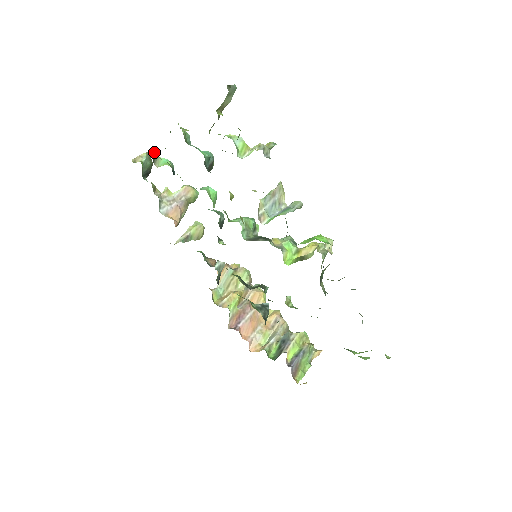
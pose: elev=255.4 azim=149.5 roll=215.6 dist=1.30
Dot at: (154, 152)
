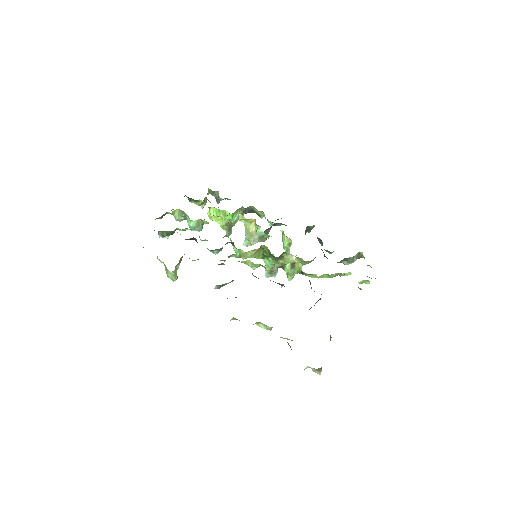
Dot at: (162, 216)
